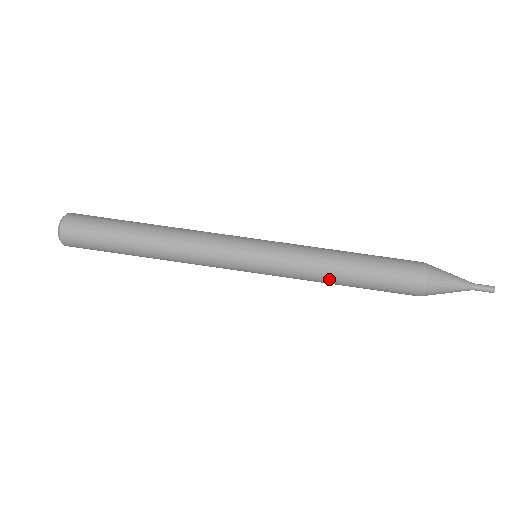
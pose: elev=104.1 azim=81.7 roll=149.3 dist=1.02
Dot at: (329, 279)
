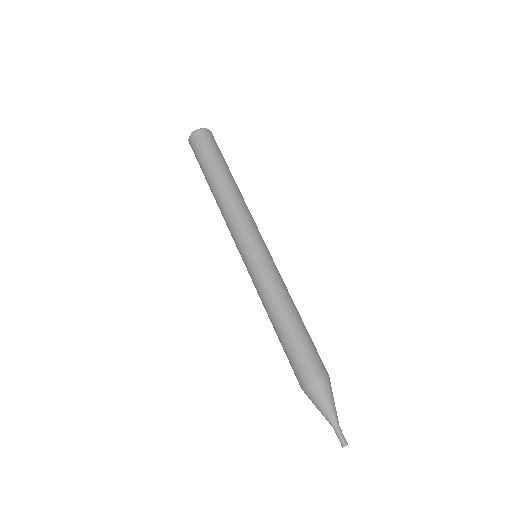
Dot at: (268, 315)
